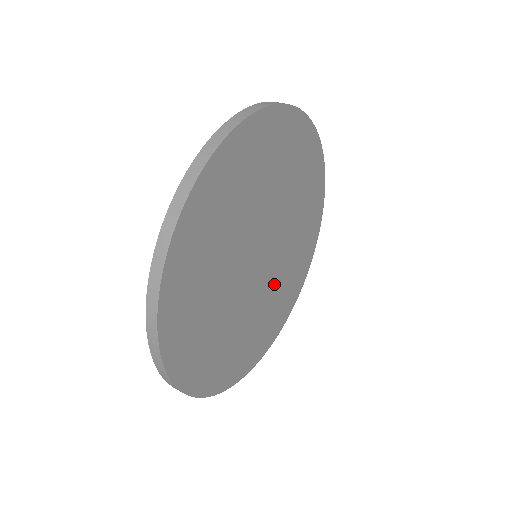
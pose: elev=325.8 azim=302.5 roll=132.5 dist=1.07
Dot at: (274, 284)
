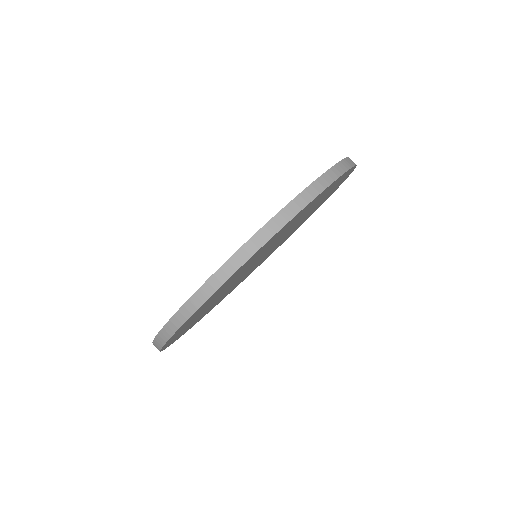
Dot at: occluded
